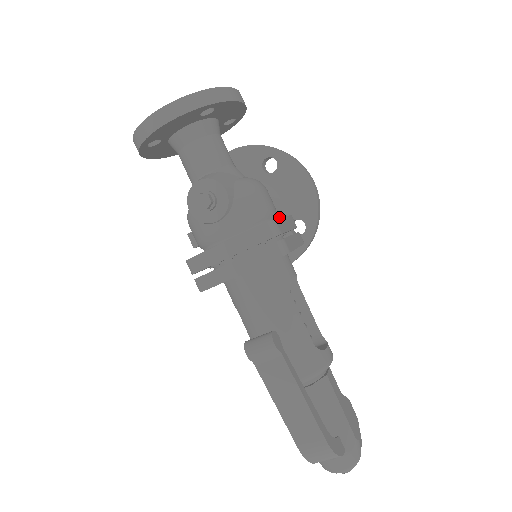
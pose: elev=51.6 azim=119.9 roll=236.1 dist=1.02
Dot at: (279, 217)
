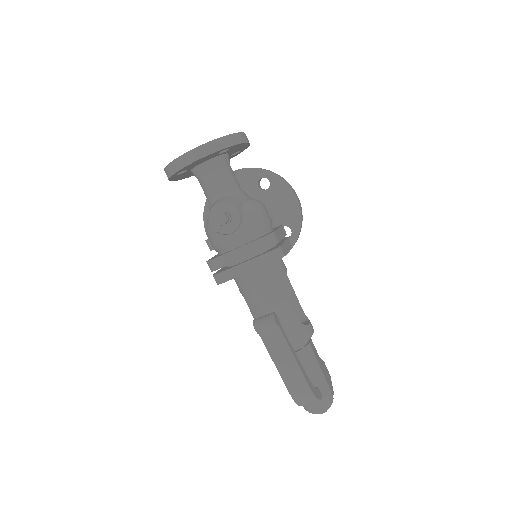
Dot at: occluded
